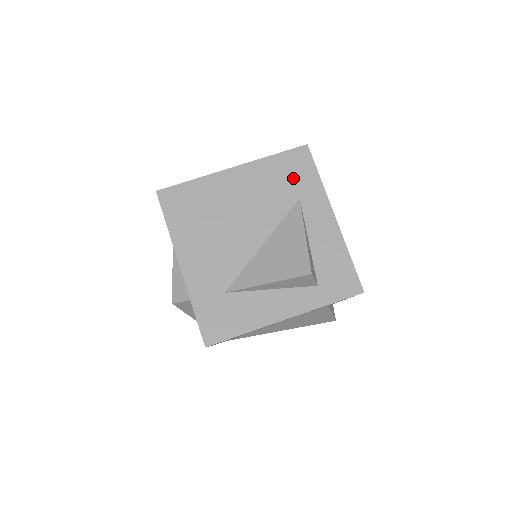
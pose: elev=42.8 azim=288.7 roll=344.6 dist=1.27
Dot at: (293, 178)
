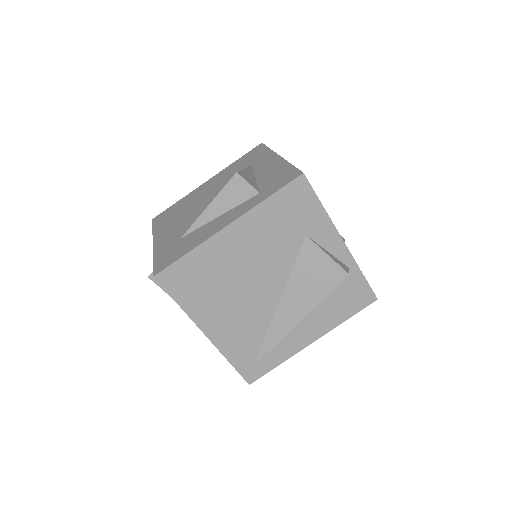
Dot at: (248, 160)
